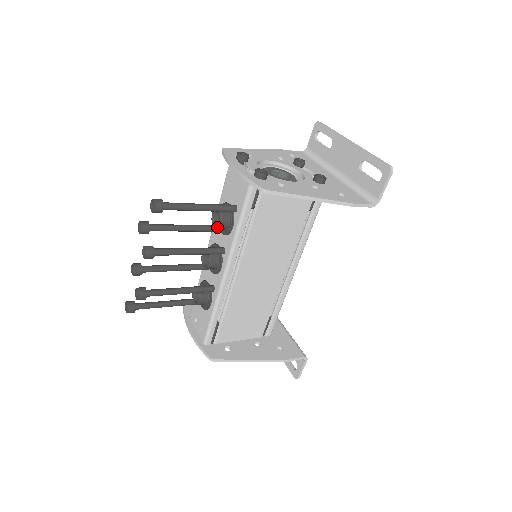
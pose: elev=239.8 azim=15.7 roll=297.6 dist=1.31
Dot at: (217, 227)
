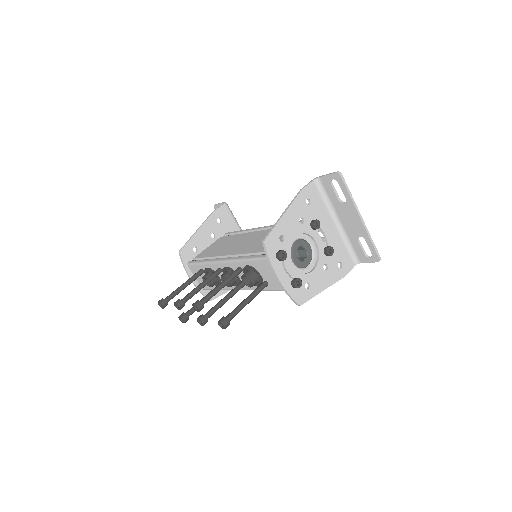
Dot at: occluded
